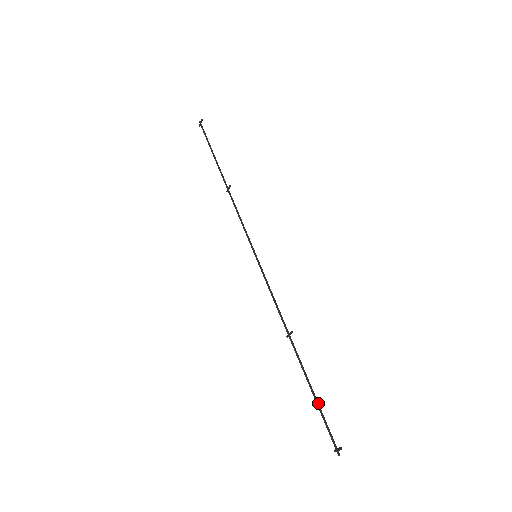
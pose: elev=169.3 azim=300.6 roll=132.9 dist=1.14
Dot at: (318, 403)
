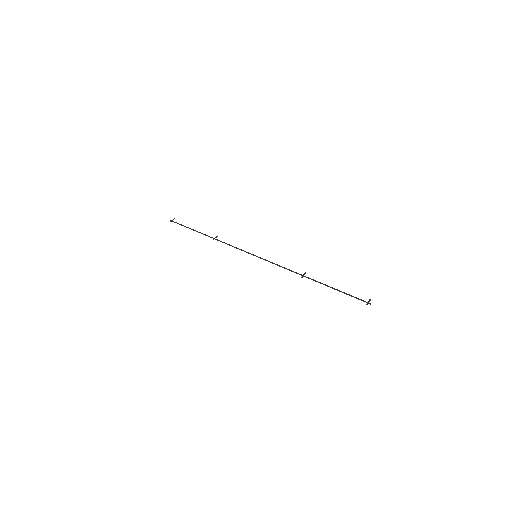
Dot at: (342, 292)
